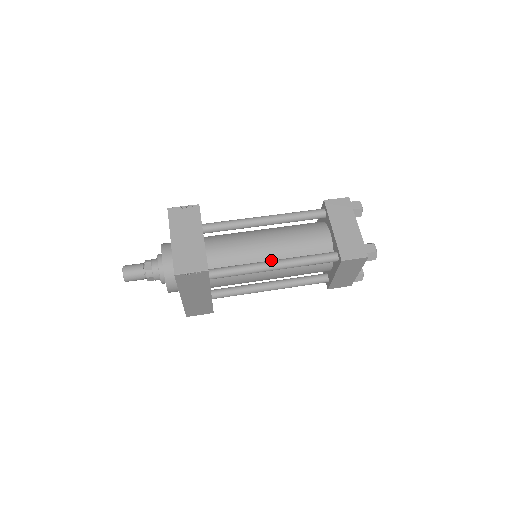
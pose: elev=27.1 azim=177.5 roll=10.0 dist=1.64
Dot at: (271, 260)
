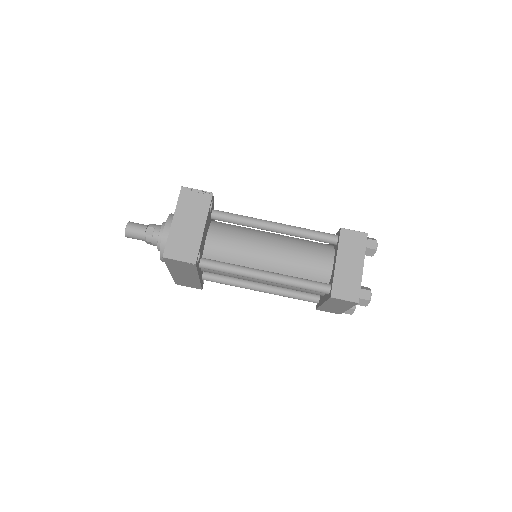
Dot at: occluded
